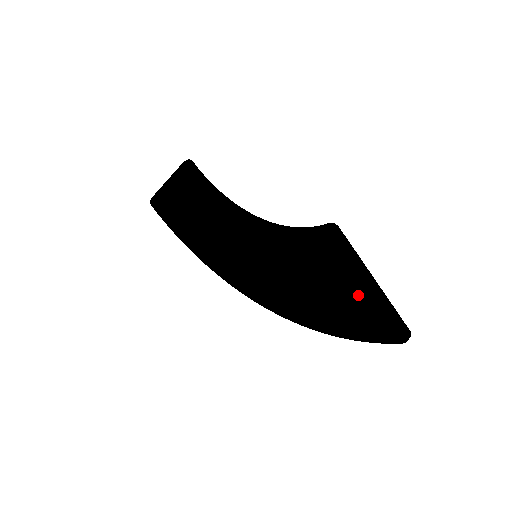
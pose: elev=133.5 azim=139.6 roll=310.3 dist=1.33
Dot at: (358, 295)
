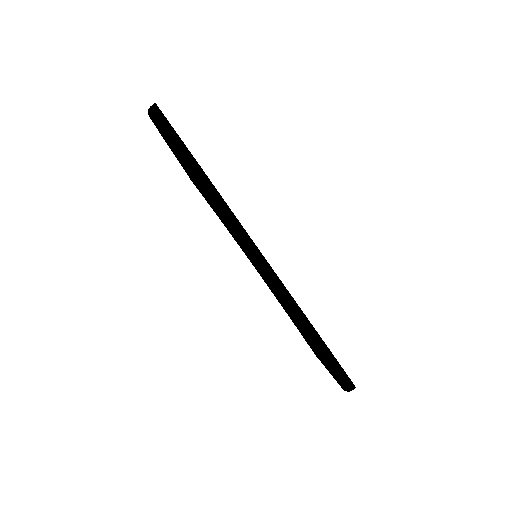
Dot at: occluded
